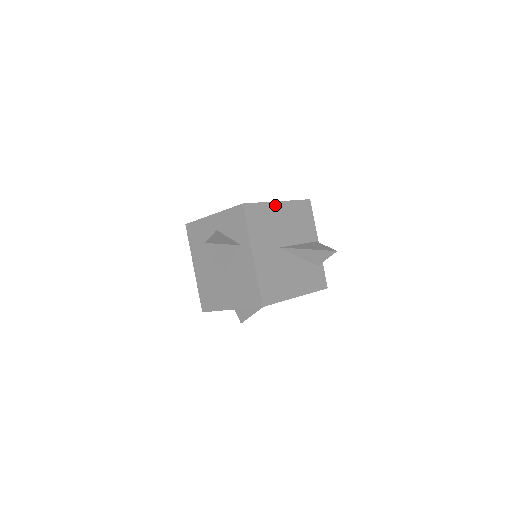
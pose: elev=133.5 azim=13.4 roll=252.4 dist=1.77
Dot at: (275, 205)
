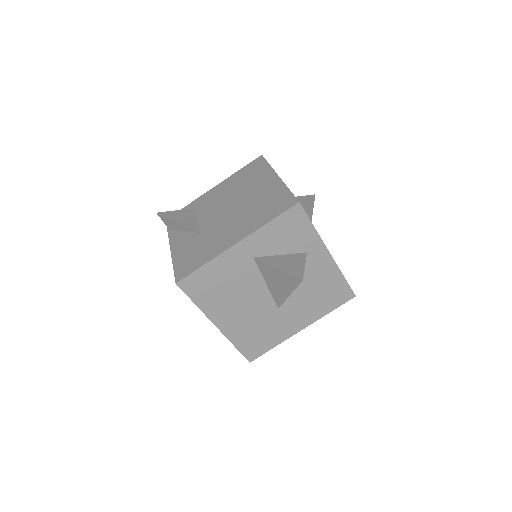
Dot at: occluded
